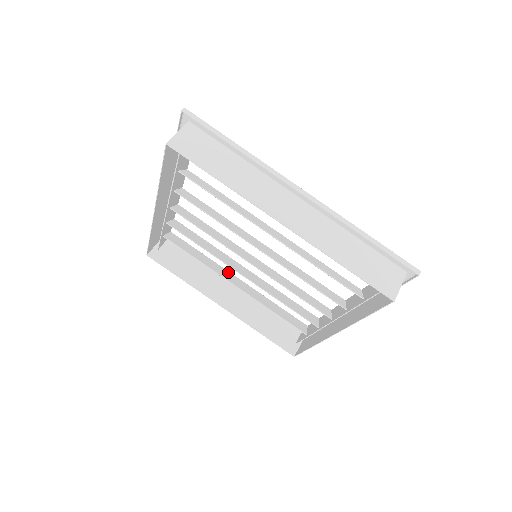
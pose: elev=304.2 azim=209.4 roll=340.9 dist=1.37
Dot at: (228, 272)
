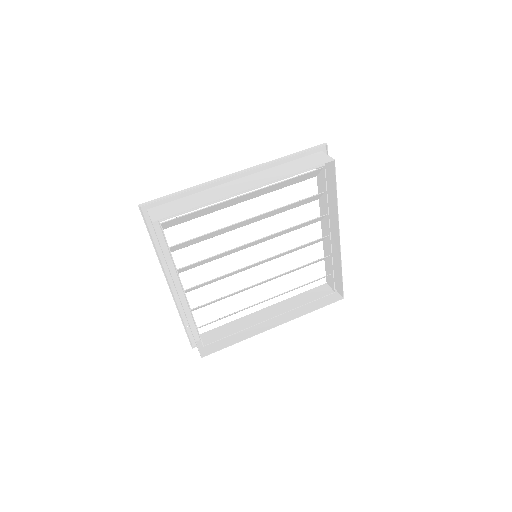
Dot at: occluded
